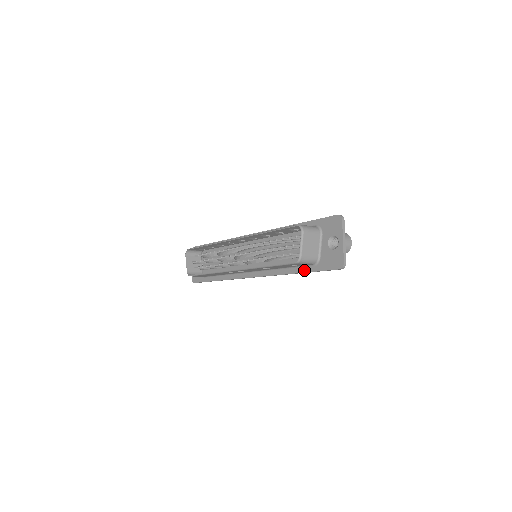
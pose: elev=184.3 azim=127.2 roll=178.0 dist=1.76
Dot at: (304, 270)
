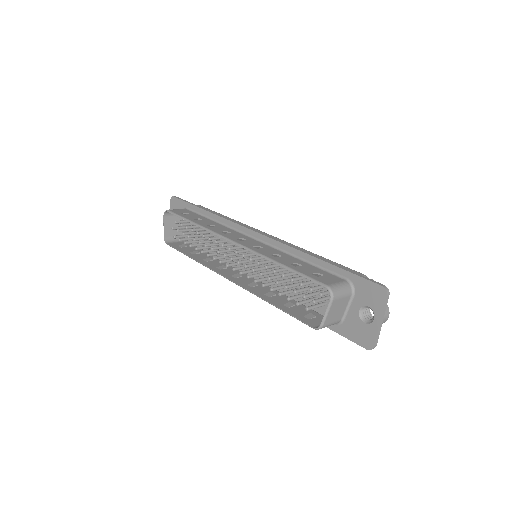
Dot at: occluded
